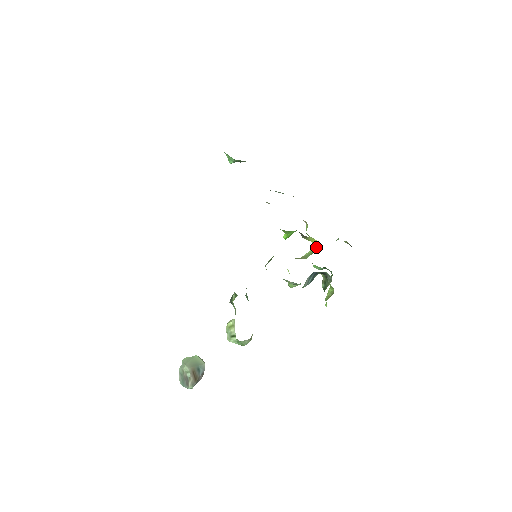
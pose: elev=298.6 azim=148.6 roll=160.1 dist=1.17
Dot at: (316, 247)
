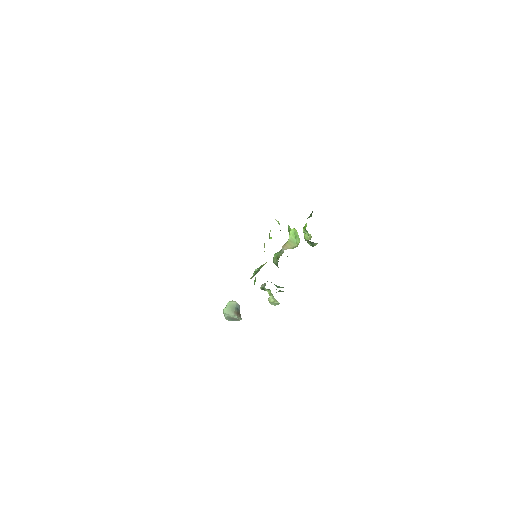
Dot at: (294, 230)
